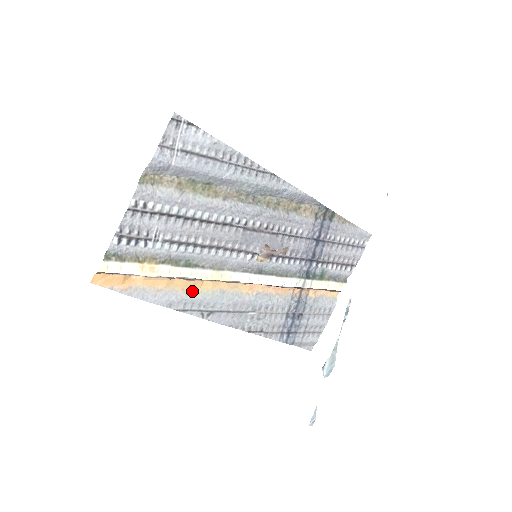
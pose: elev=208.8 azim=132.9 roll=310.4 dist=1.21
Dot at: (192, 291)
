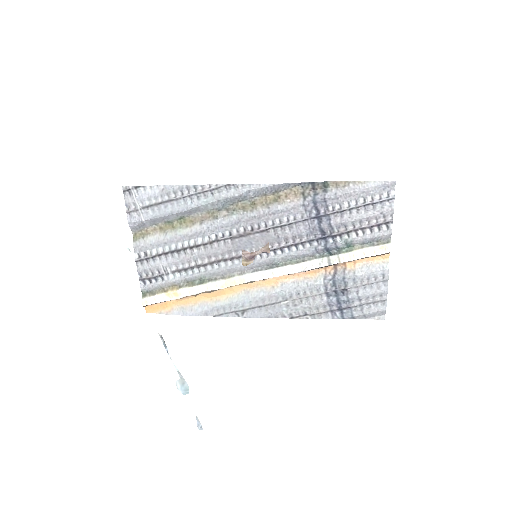
Dot at: (220, 299)
